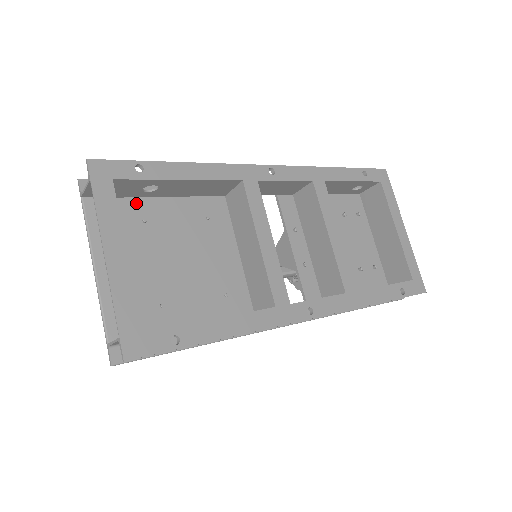
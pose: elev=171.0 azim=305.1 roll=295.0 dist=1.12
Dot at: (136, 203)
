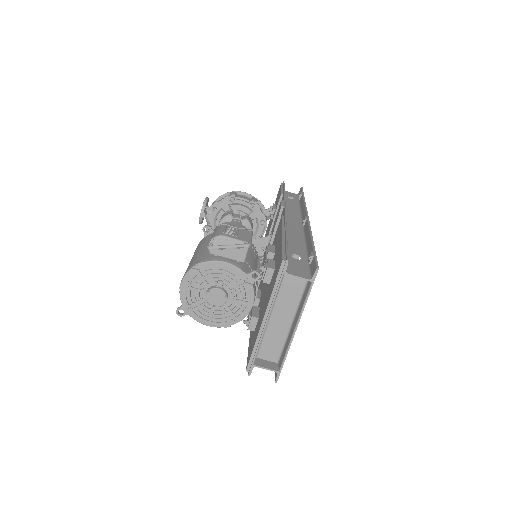
Dot at: occluded
